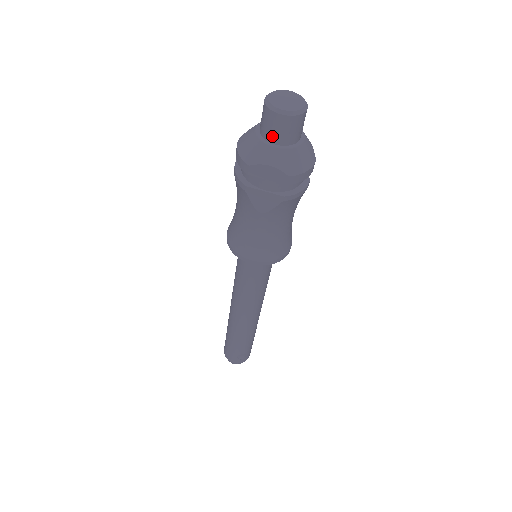
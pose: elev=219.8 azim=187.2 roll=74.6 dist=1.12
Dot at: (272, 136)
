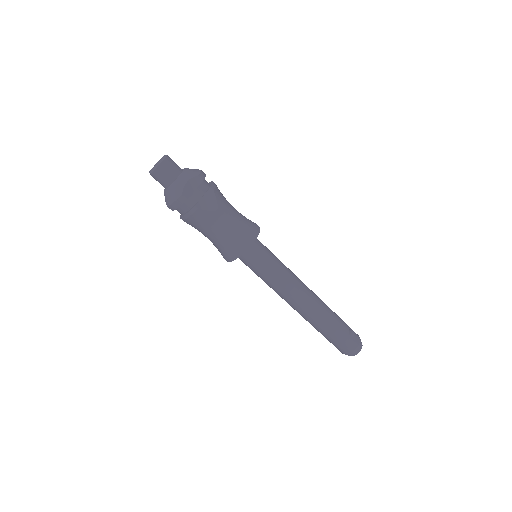
Dot at: (172, 176)
